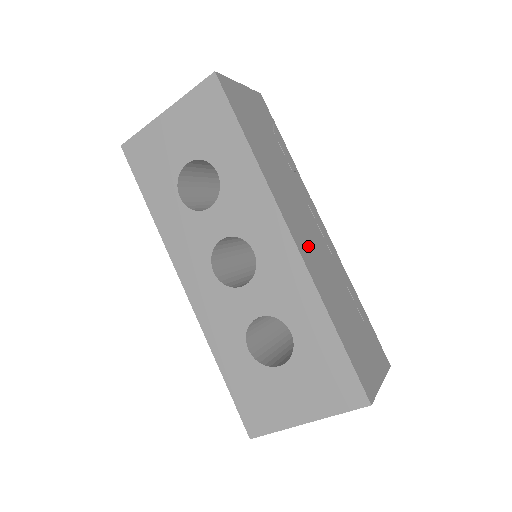
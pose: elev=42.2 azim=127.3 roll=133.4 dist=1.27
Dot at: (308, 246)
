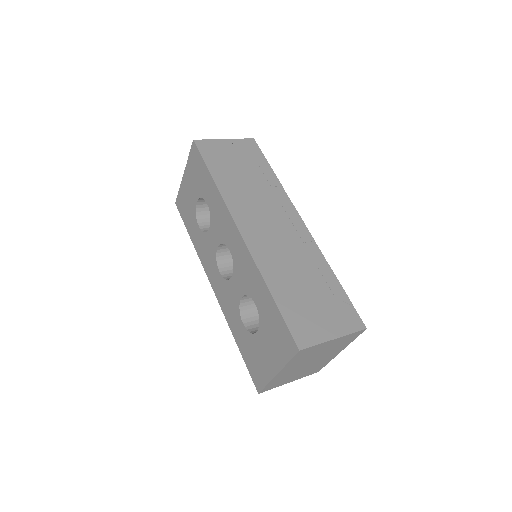
Dot at: (263, 238)
